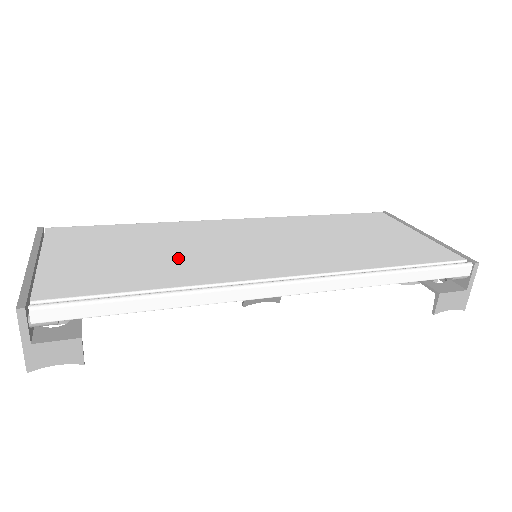
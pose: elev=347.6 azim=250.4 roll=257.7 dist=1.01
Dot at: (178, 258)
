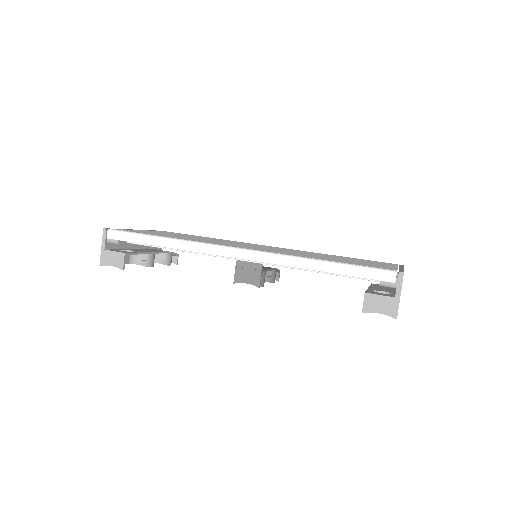
Dot at: (200, 239)
